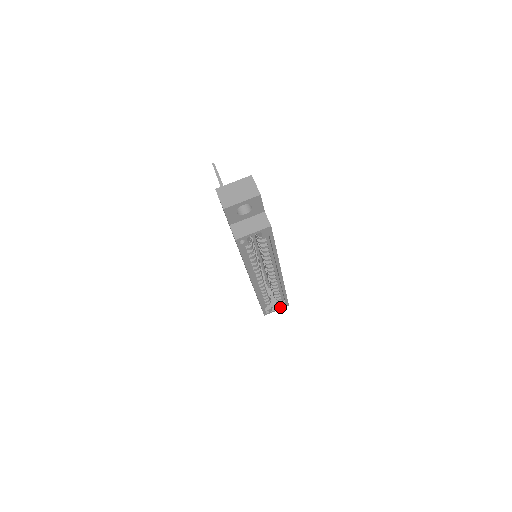
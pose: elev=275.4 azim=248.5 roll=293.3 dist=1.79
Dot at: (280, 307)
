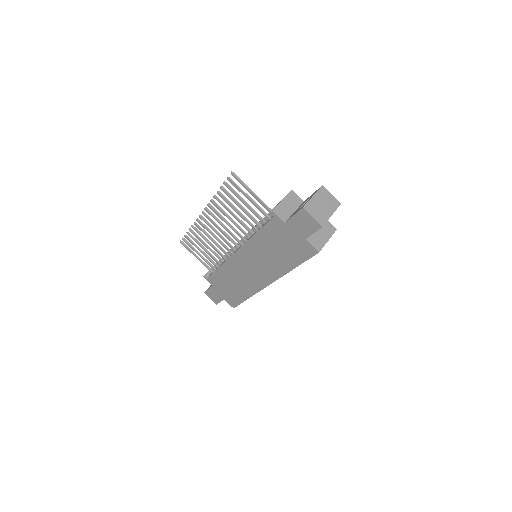
Dot at: occluded
